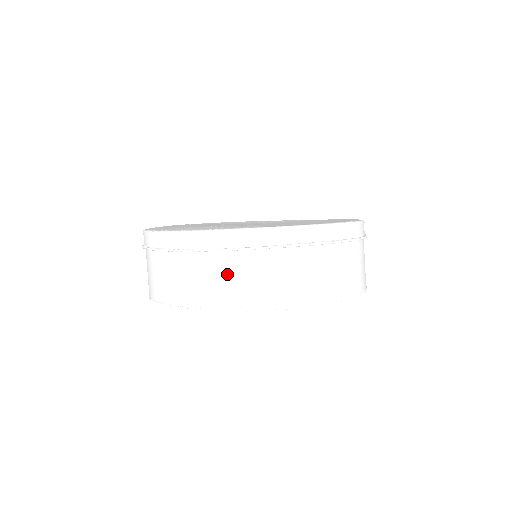
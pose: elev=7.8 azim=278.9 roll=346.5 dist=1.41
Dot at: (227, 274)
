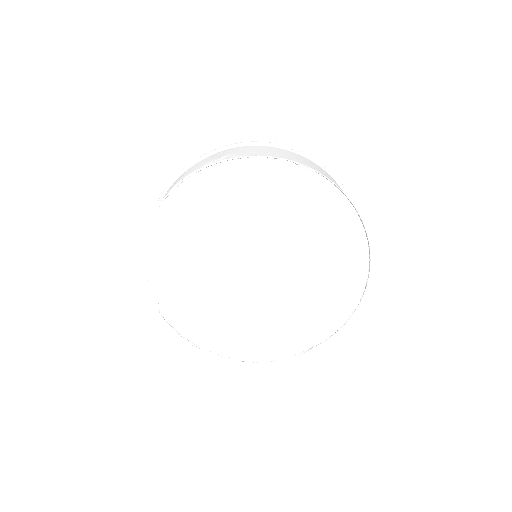
Dot at: (232, 152)
